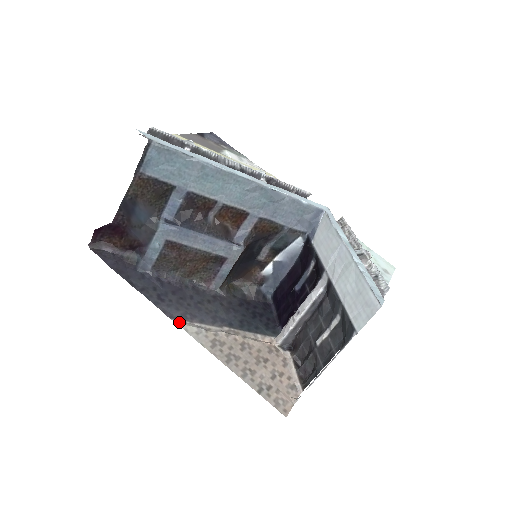
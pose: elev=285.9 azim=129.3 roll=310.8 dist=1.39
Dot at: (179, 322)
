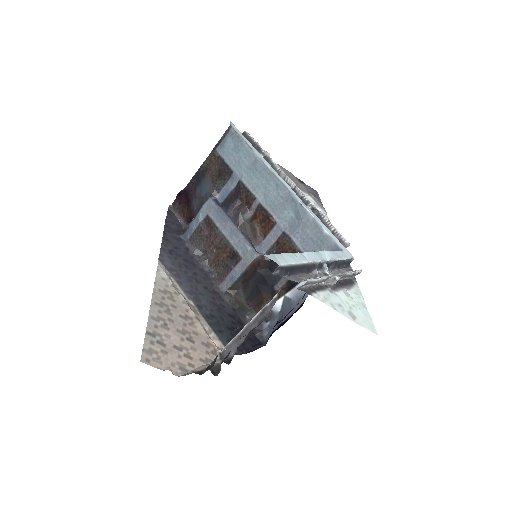
Dot at: (161, 265)
